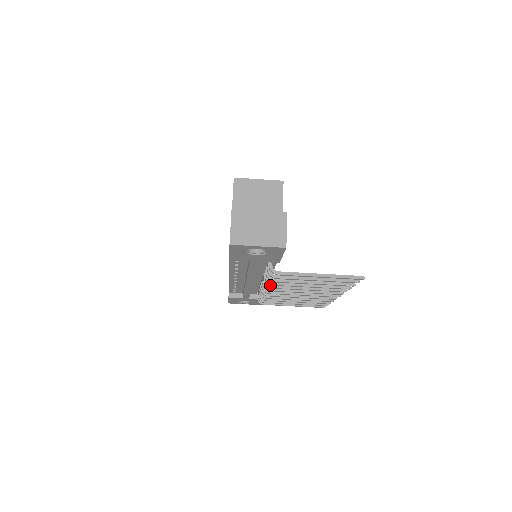
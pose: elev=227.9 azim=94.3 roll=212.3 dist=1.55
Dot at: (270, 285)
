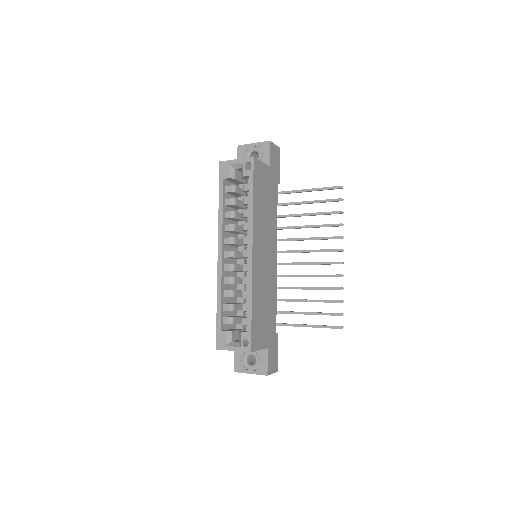
Dot at: occluded
